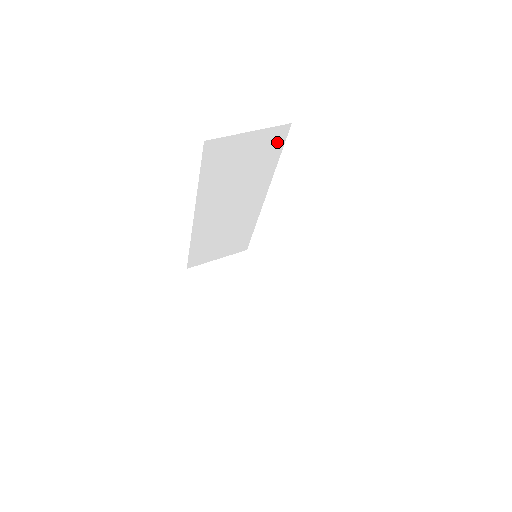
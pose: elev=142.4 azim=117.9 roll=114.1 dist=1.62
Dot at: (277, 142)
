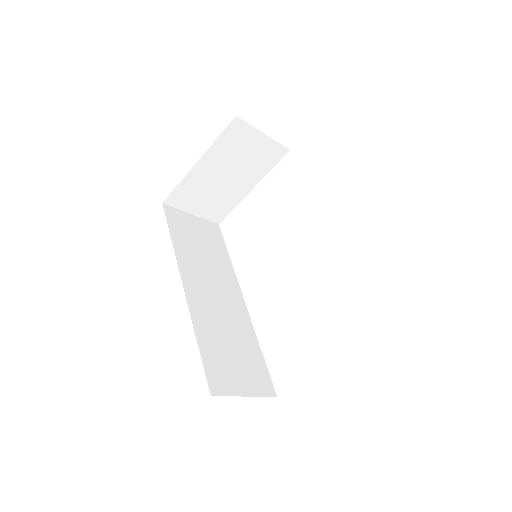
Dot at: (218, 236)
